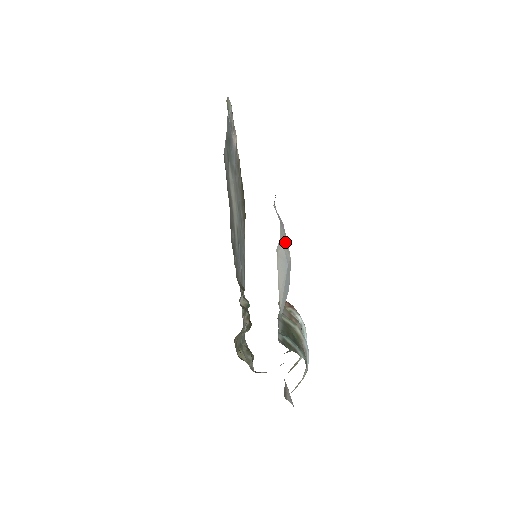
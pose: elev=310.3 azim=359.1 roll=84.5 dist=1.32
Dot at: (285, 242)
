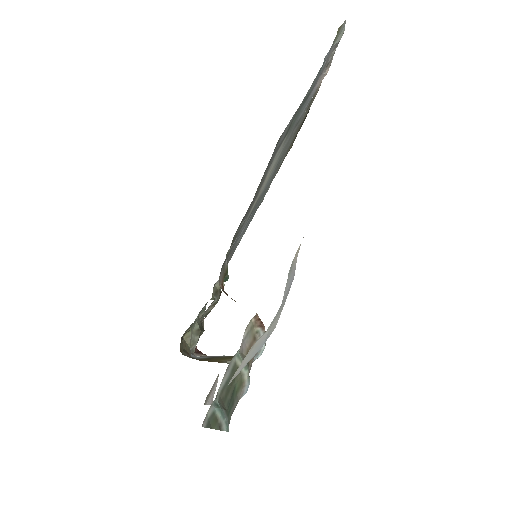
Dot at: (277, 315)
